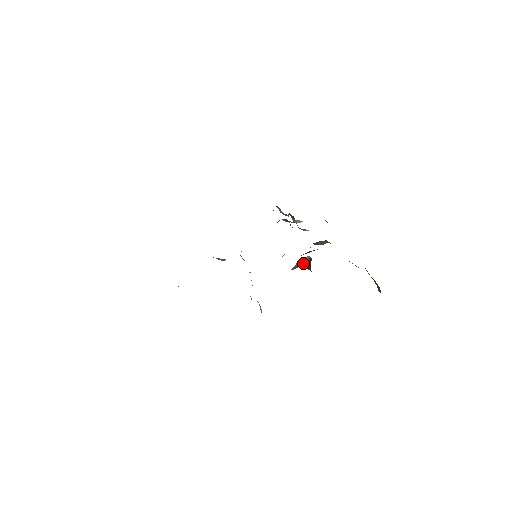
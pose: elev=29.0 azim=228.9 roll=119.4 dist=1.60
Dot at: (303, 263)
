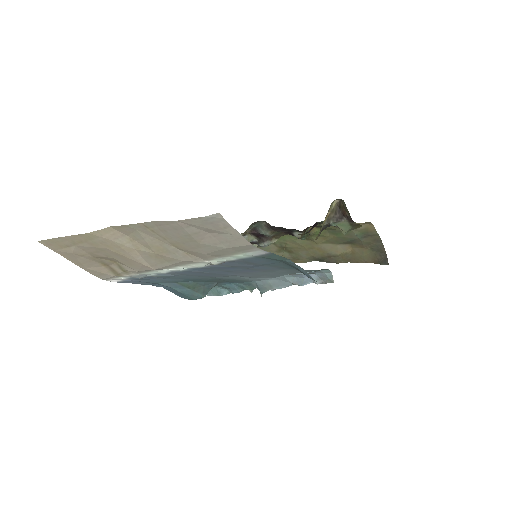
Dot at: (328, 220)
